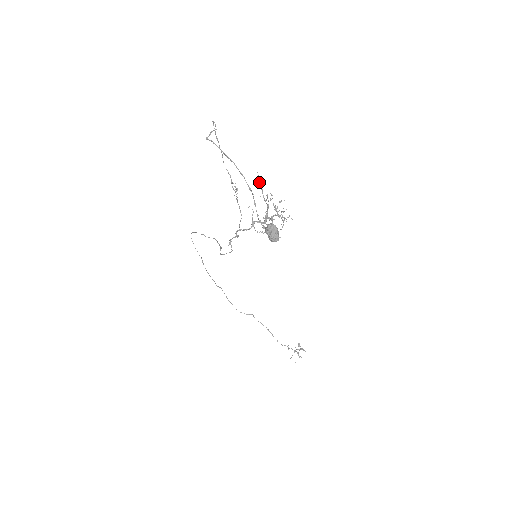
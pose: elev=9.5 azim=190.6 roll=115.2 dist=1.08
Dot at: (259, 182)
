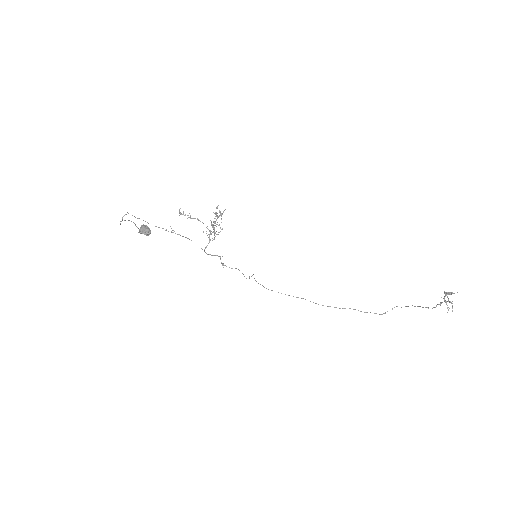
Dot at: (179, 213)
